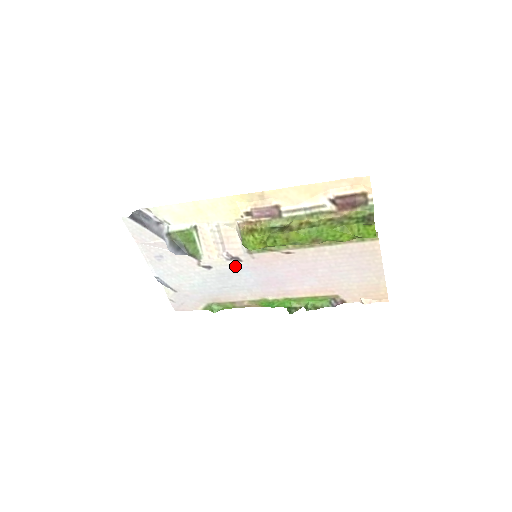
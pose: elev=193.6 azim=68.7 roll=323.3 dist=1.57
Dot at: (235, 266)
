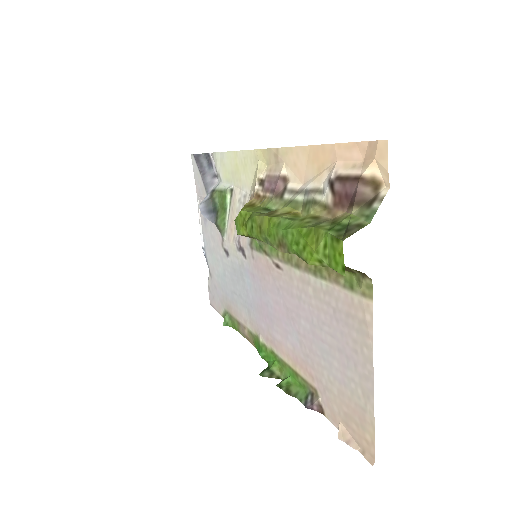
Dot at: (242, 263)
